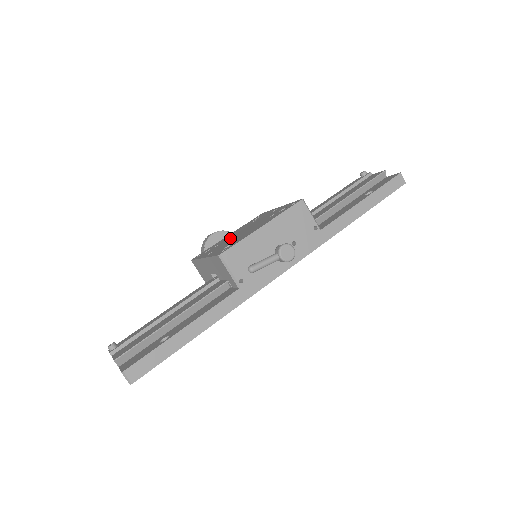
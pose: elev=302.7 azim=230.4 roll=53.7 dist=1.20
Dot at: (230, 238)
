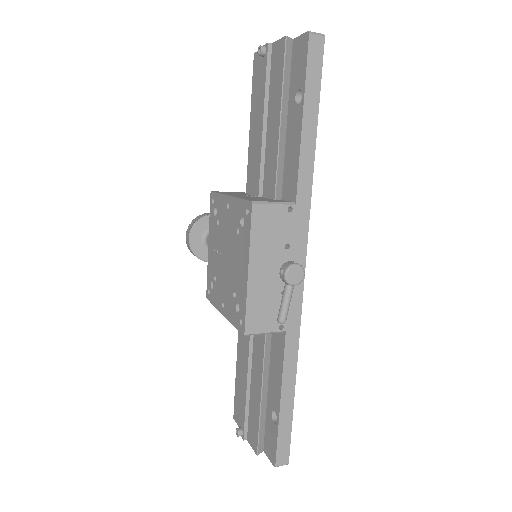
Dot at: (220, 269)
